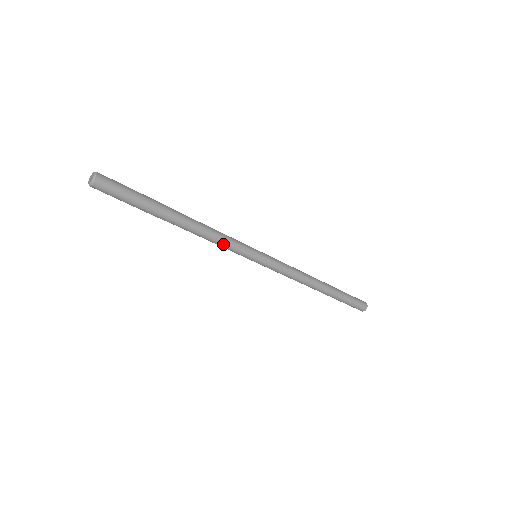
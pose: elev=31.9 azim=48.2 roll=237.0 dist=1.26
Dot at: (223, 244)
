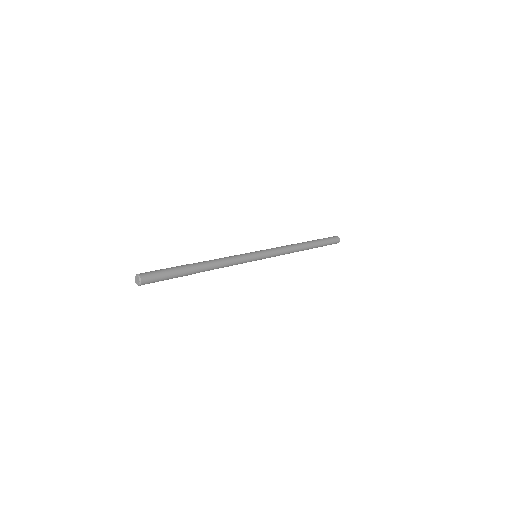
Dot at: occluded
